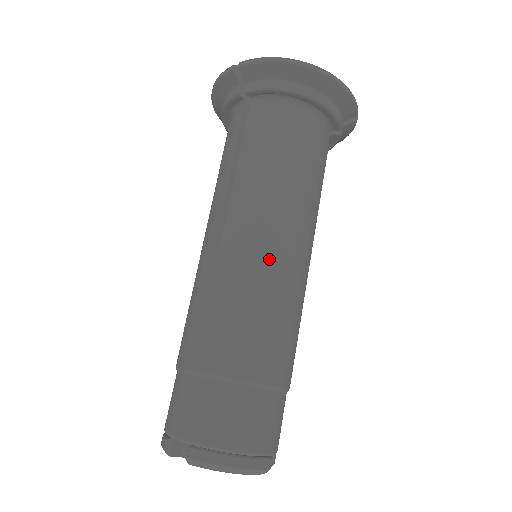
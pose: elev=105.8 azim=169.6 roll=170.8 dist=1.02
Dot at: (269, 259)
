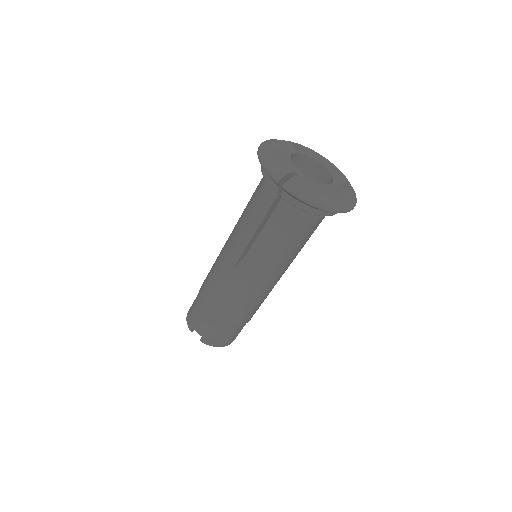
Dot at: (261, 287)
